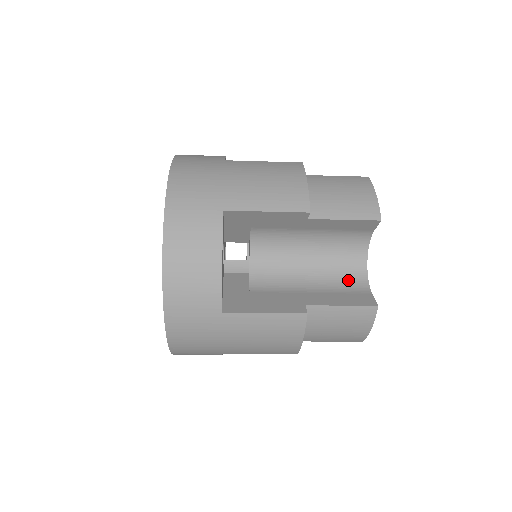
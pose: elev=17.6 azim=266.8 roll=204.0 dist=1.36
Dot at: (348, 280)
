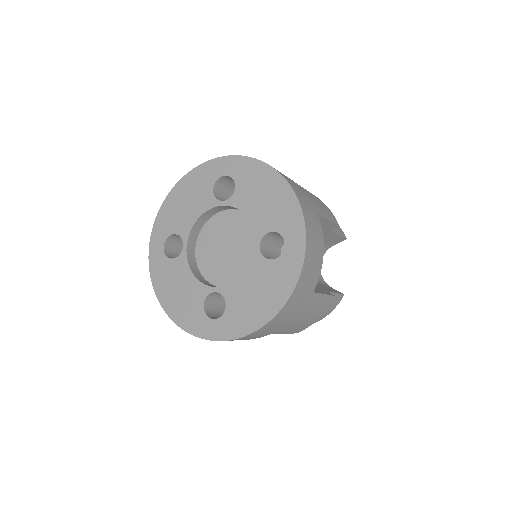
Dot at: occluded
